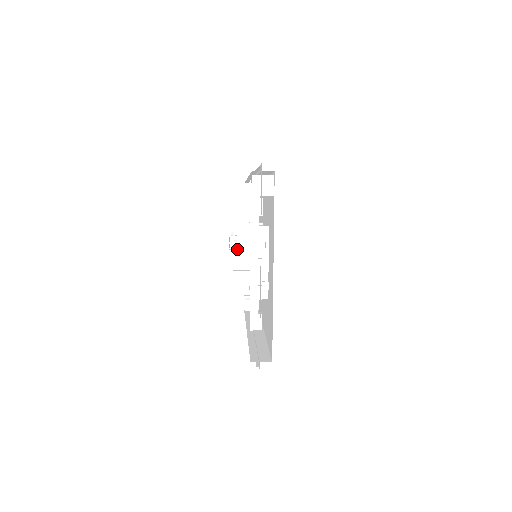
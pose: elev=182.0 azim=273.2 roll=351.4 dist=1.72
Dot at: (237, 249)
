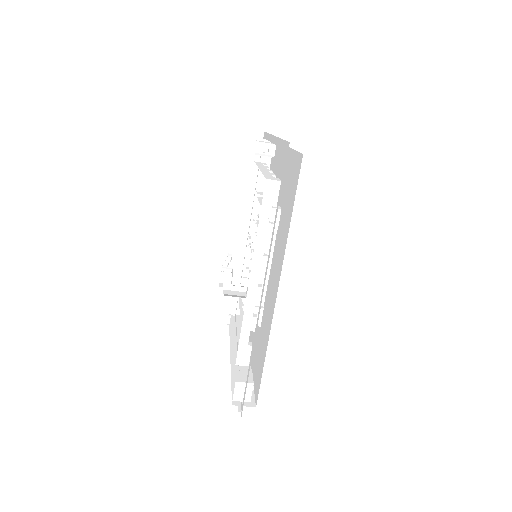
Dot at: (230, 276)
